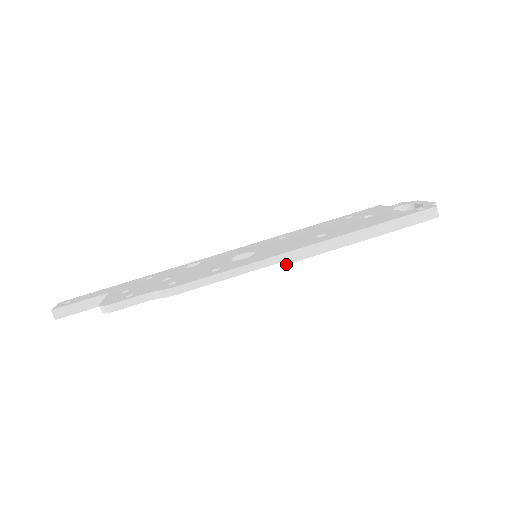
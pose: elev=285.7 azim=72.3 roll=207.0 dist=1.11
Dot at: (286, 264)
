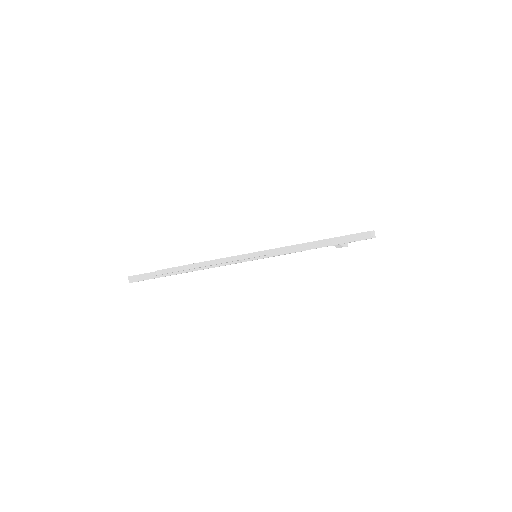
Dot at: occluded
